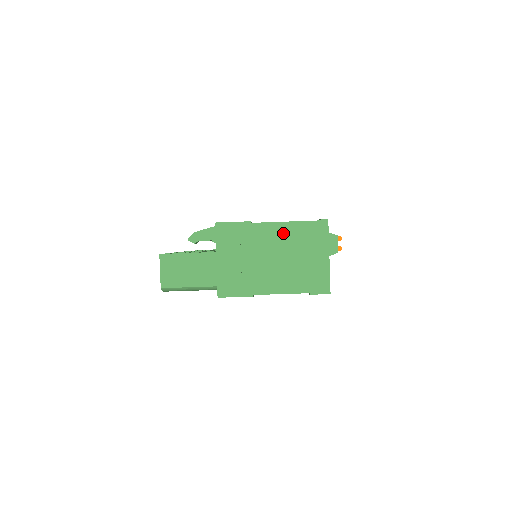
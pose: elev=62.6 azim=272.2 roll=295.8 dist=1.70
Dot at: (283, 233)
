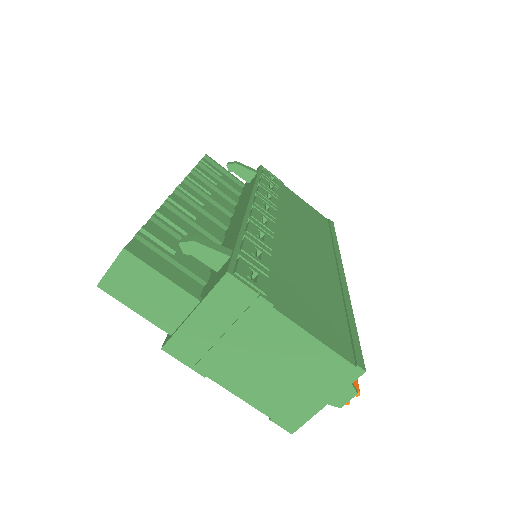
Dot at: (300, 346)
